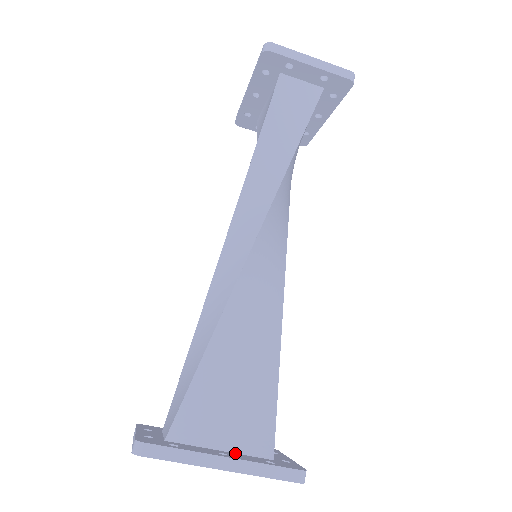
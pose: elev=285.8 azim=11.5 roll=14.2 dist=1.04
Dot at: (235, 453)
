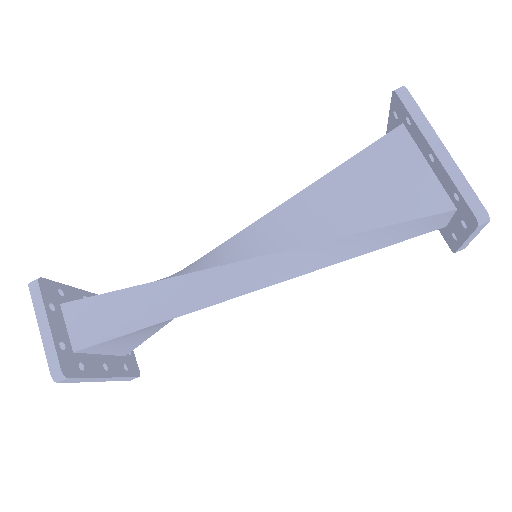
Dot at: (109, 355)
